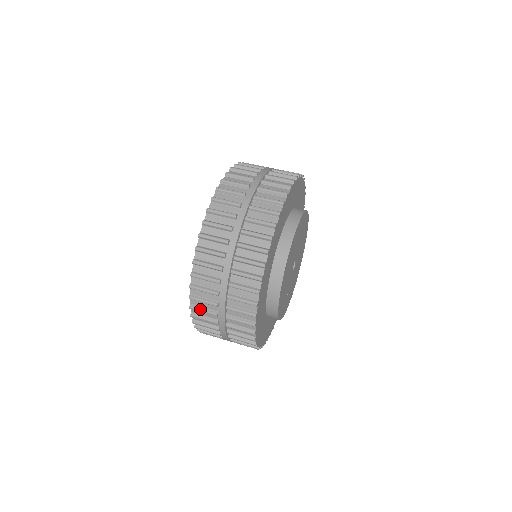
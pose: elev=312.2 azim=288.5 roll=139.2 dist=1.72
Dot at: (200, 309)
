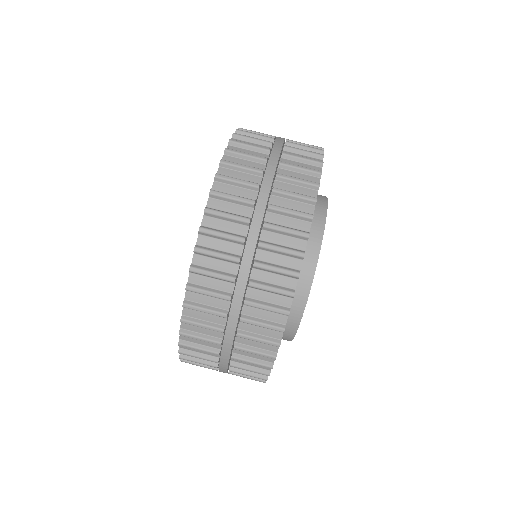
Dot at: (194, 355)
